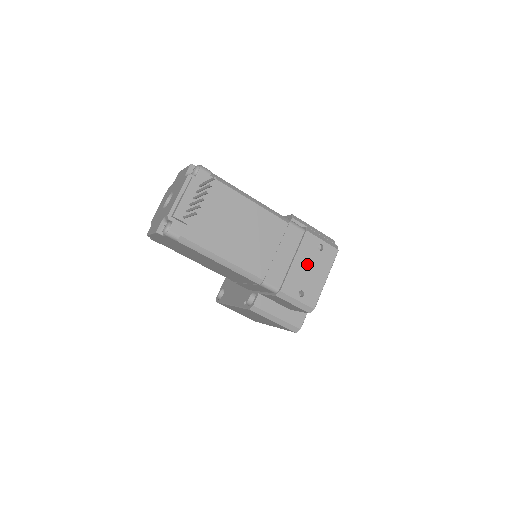
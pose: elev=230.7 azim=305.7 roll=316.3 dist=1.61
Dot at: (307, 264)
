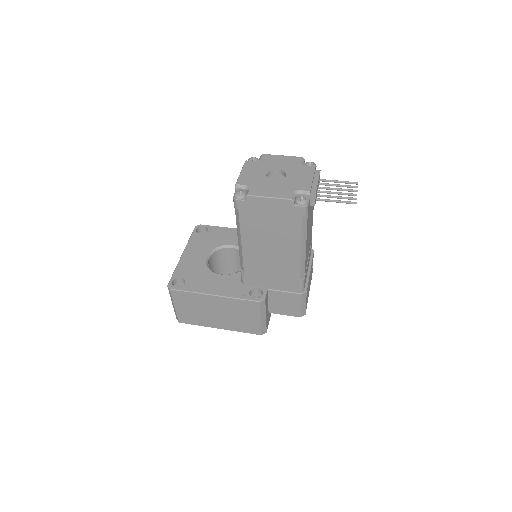
Dot at: (310, 276)
